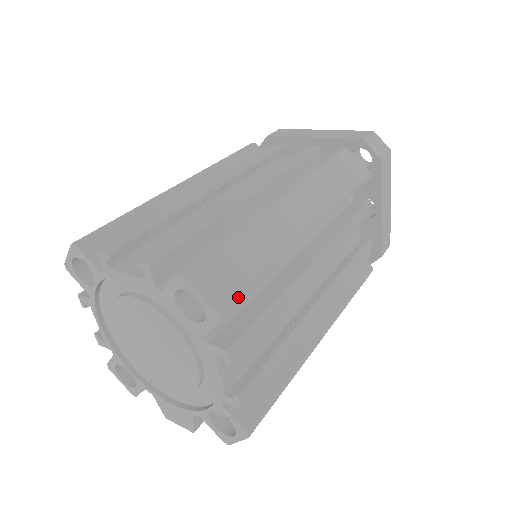
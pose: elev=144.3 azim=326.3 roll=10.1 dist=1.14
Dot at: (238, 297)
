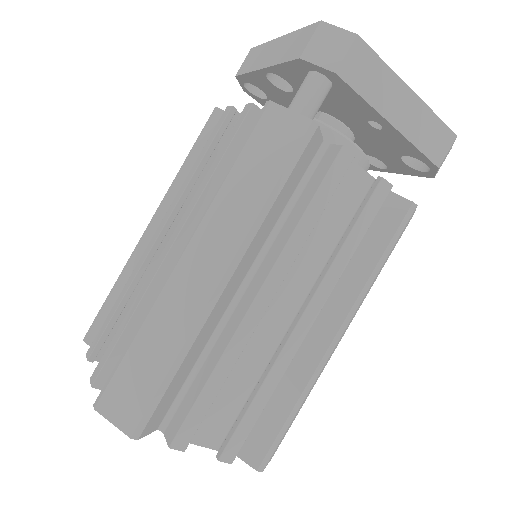
Dot at: occluded
